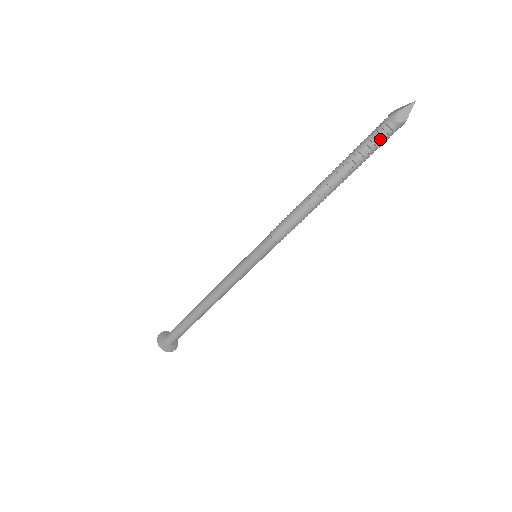
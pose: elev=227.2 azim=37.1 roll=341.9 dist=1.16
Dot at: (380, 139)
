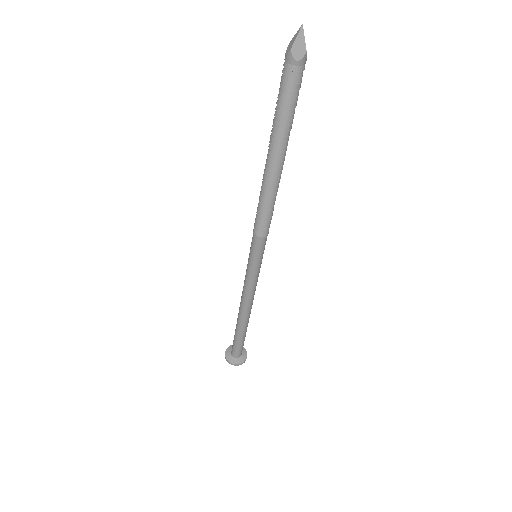
Dot at: (292, 89)
